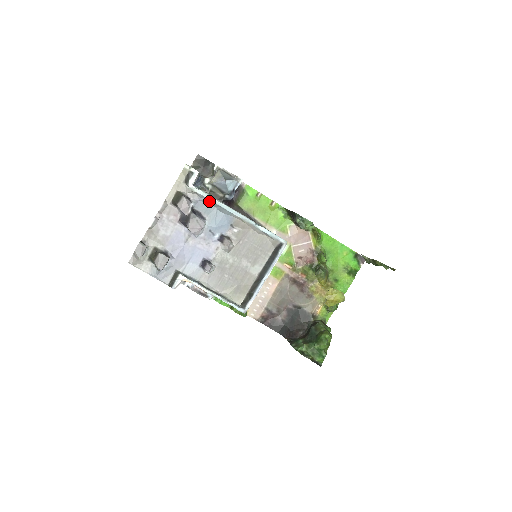
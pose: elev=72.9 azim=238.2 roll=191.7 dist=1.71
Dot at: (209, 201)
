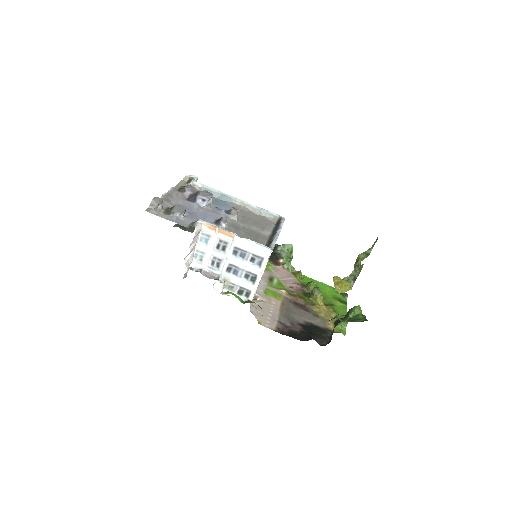
Dot at: (211, 192)
